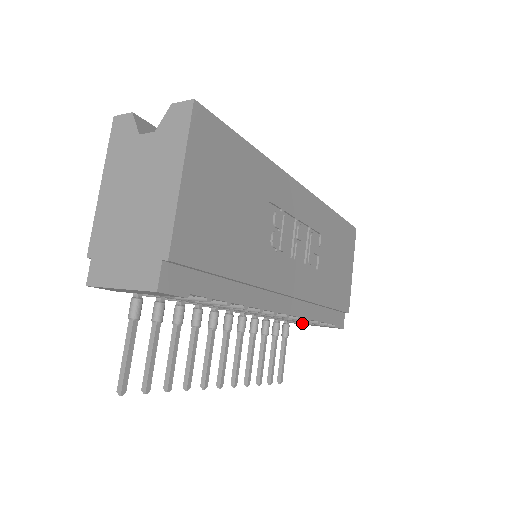
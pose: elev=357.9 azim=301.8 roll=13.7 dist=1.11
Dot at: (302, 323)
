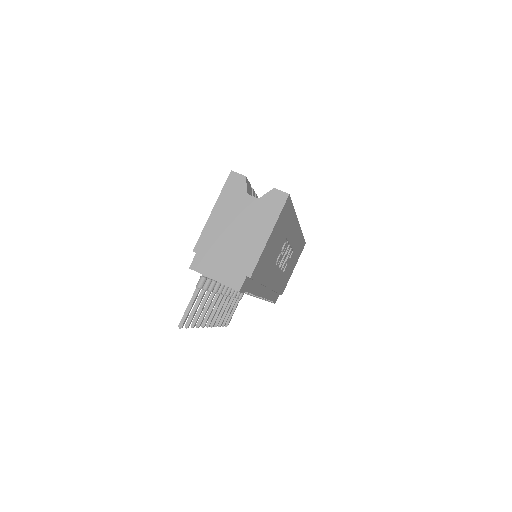
Dot at: occluded
